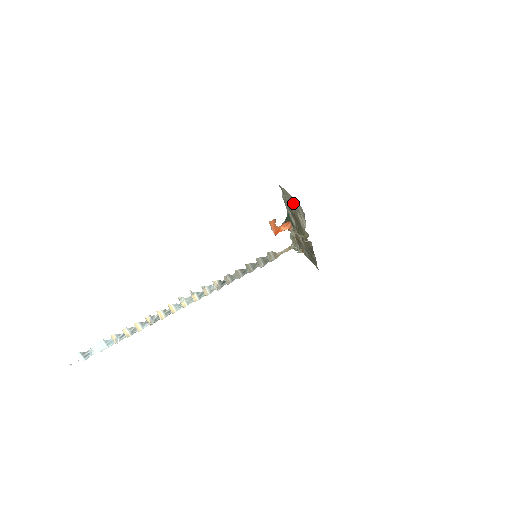
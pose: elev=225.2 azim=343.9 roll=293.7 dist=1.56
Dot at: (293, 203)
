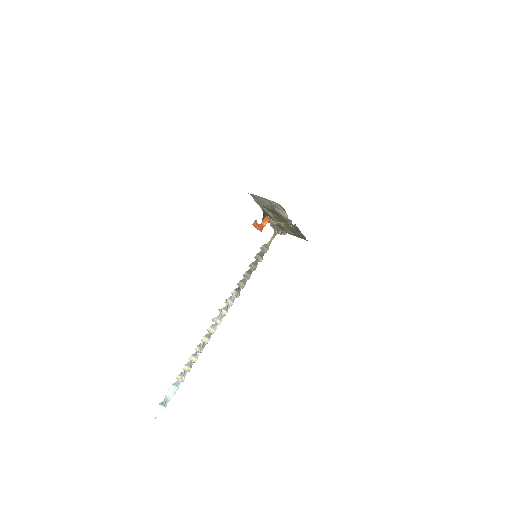
Dot at: (268, 202)
